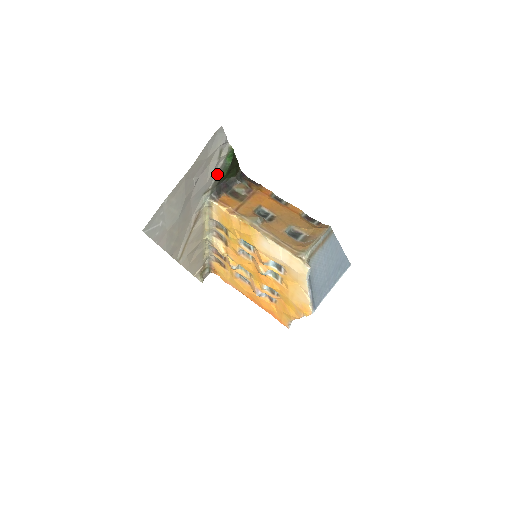
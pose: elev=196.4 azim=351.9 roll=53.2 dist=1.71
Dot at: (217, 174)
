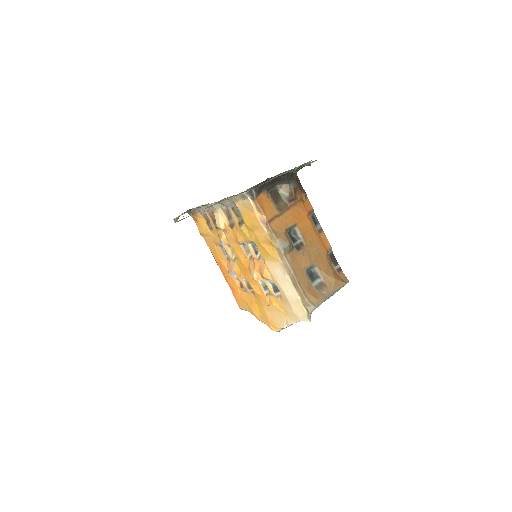
Dot at: occluded
